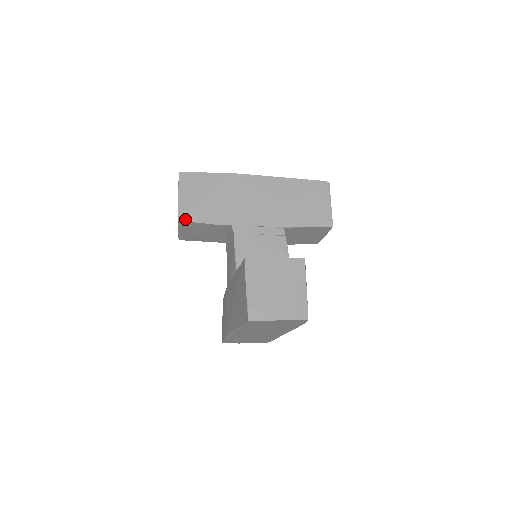
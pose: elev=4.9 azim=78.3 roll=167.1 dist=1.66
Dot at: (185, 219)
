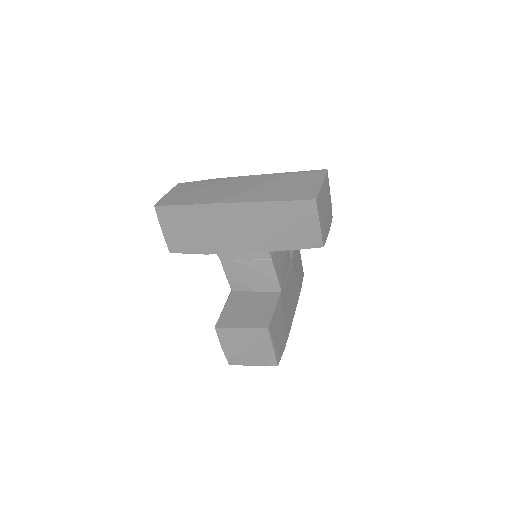
Dot at: (175, 251)
